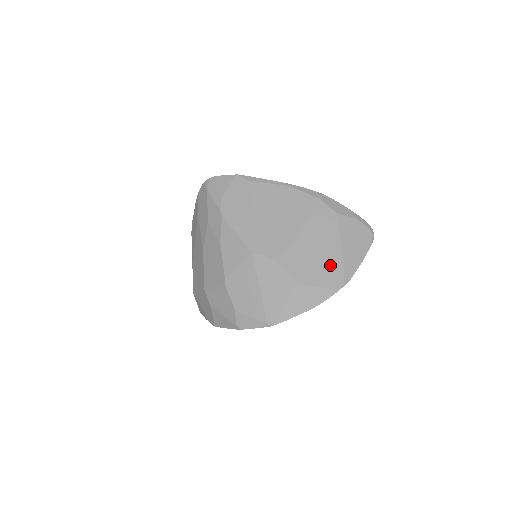
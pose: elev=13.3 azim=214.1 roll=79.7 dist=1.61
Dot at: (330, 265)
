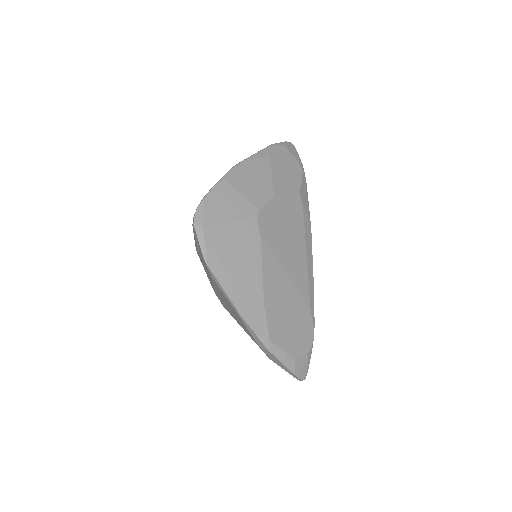
Dot at: occluded
